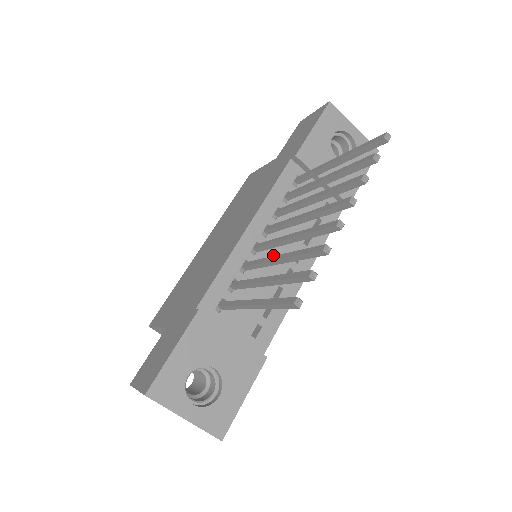
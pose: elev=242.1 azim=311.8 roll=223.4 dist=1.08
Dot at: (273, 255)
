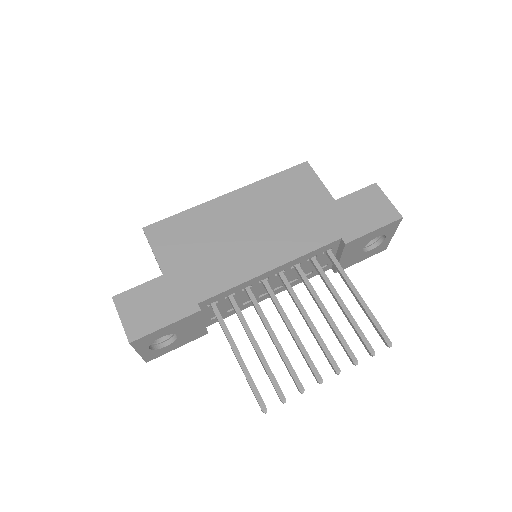
Dot at: occluded
